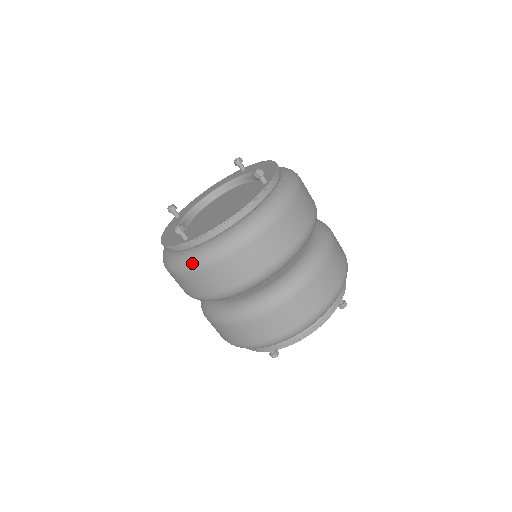
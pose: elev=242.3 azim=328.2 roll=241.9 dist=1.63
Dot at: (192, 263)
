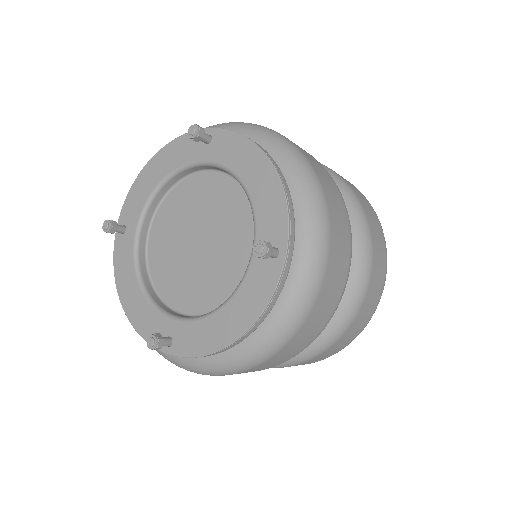
Dot at: (190, 370)
